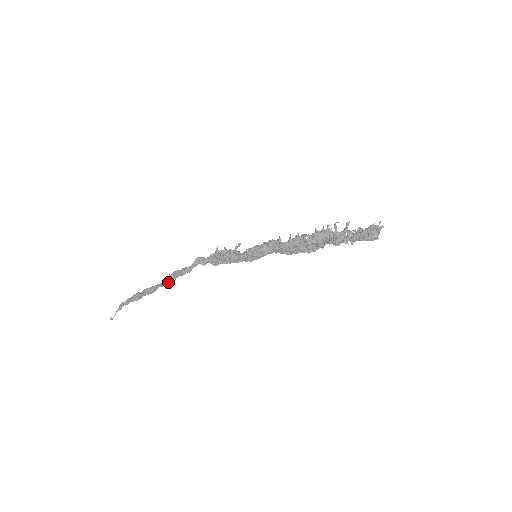
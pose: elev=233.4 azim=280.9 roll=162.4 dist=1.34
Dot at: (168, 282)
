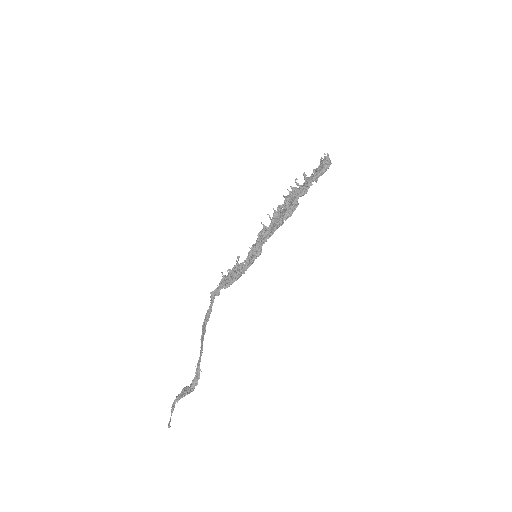
Dot at: (202, 345)
